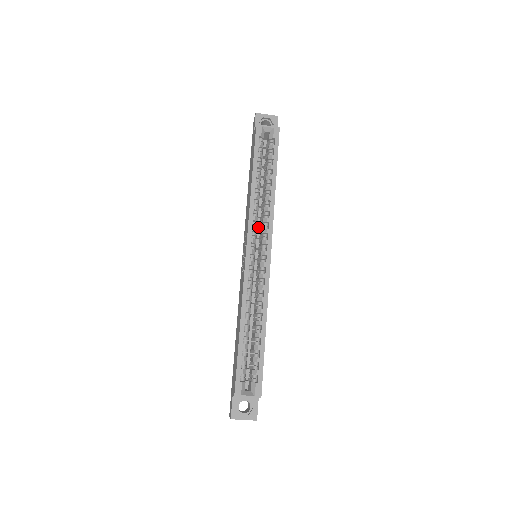
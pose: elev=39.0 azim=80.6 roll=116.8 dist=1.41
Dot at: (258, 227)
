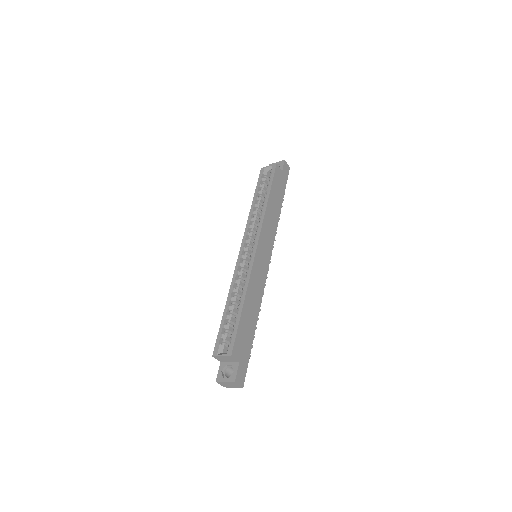
Dot at: occluded
